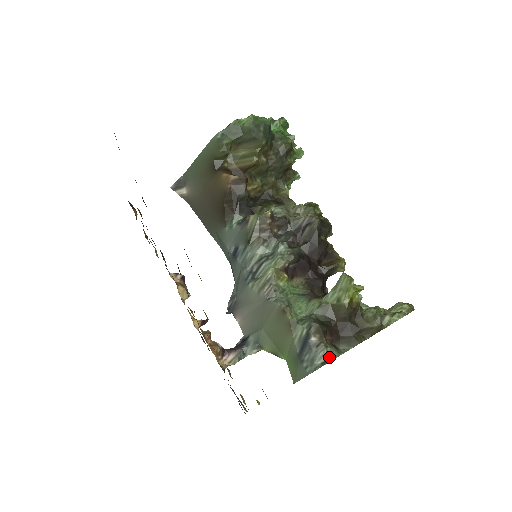
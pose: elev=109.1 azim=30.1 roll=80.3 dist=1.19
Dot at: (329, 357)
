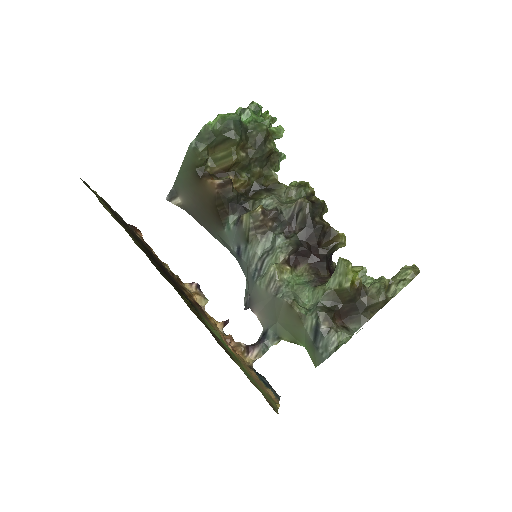
Dot at: (341, 340)
